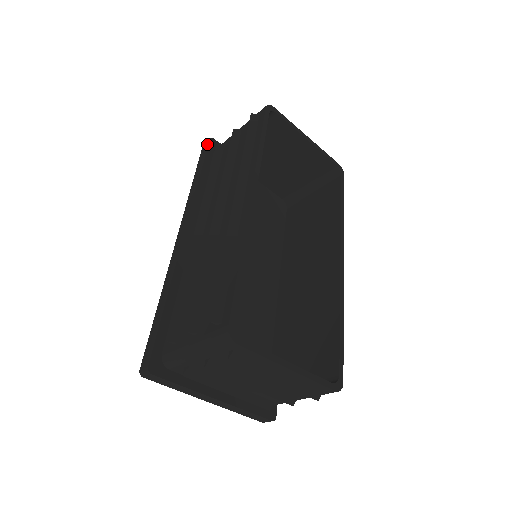
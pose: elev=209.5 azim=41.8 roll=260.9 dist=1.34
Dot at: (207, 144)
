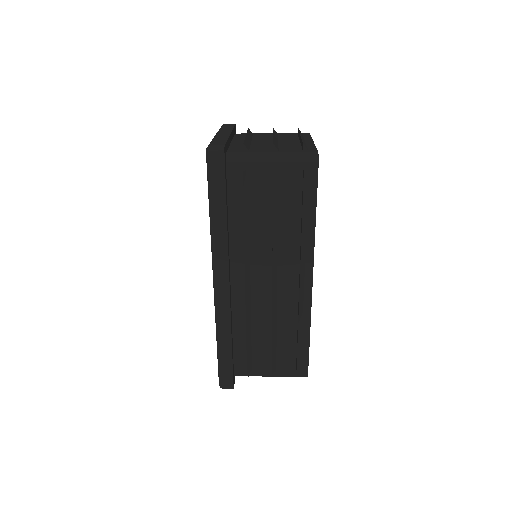
Dot at: (222, 160)
